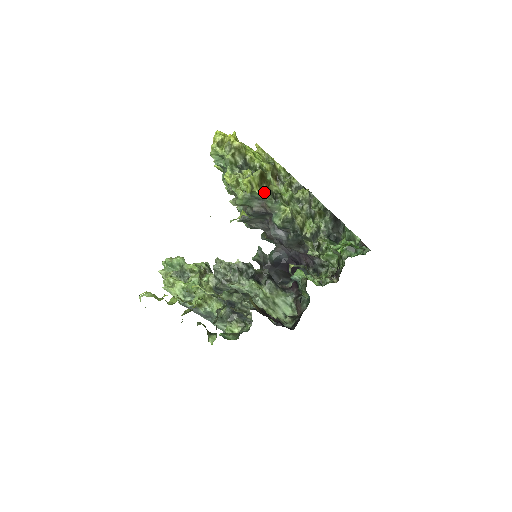
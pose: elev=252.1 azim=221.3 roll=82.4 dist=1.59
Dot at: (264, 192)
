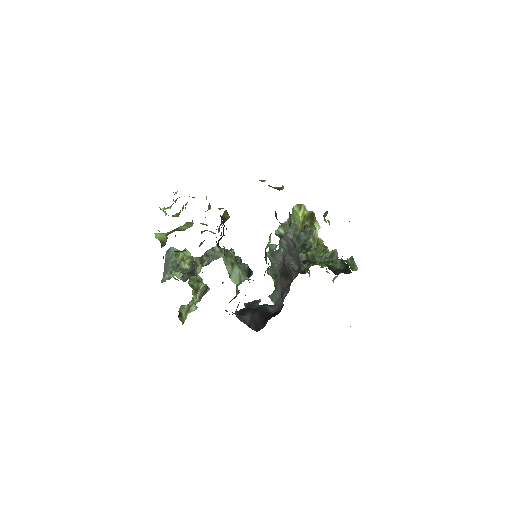
Dot at: occluded
